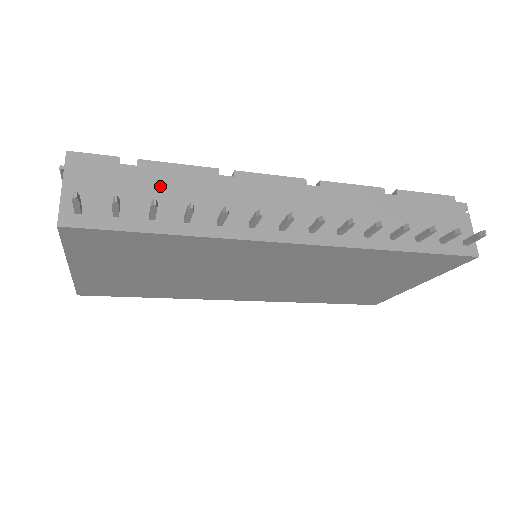
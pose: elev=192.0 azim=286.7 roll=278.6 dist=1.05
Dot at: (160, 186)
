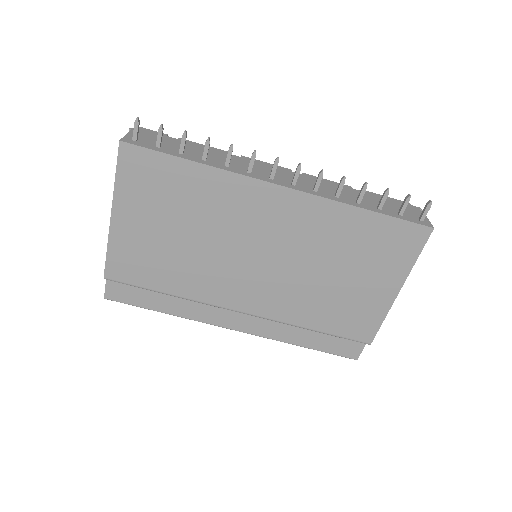
Dot at: (190, 147)
